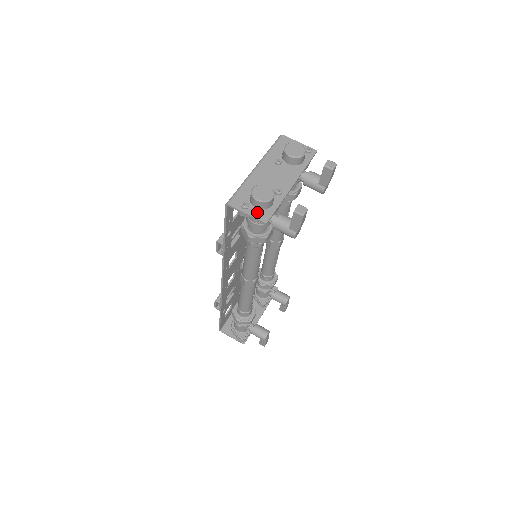
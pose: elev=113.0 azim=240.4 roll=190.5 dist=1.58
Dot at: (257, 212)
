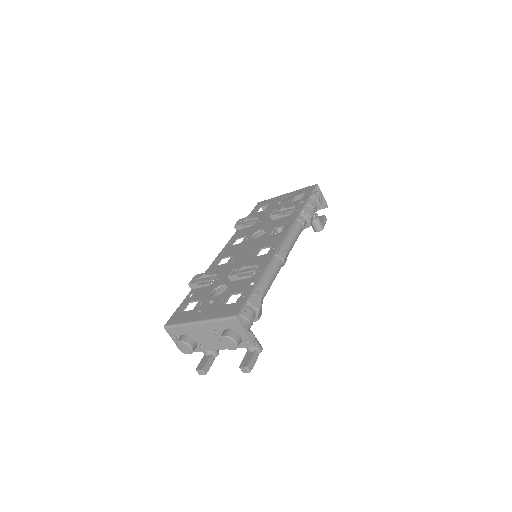
Dot at: occluded
